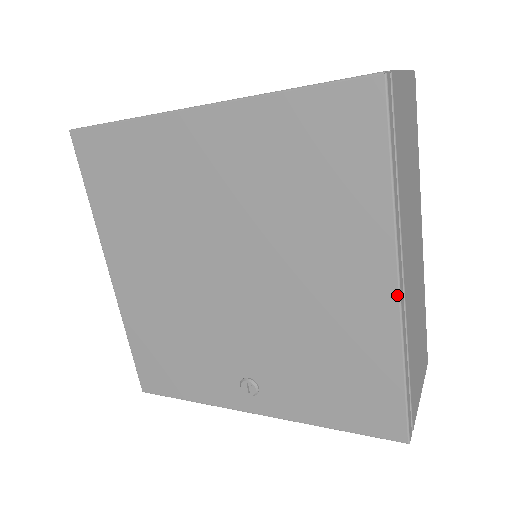
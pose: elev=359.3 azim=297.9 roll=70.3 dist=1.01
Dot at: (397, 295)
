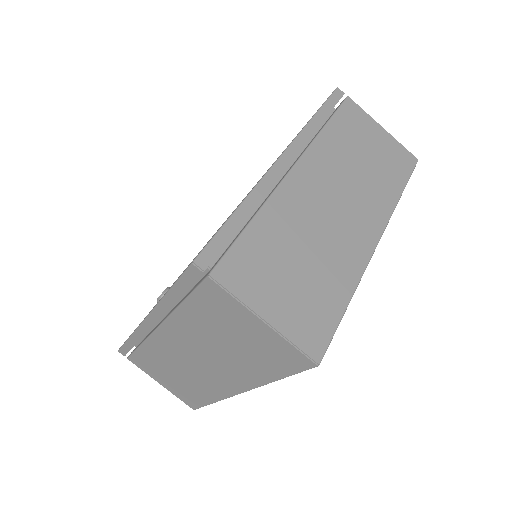
Dot at: (274, 163)
